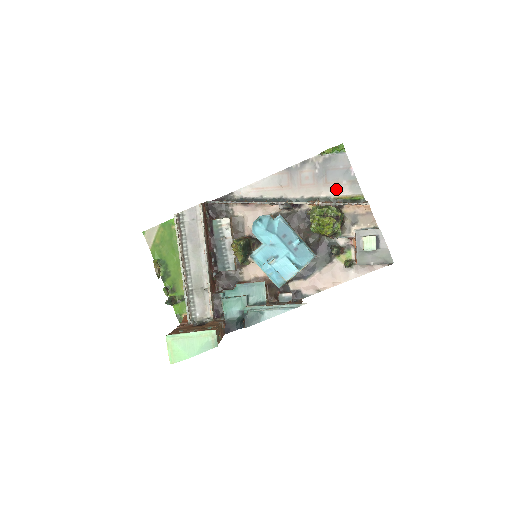
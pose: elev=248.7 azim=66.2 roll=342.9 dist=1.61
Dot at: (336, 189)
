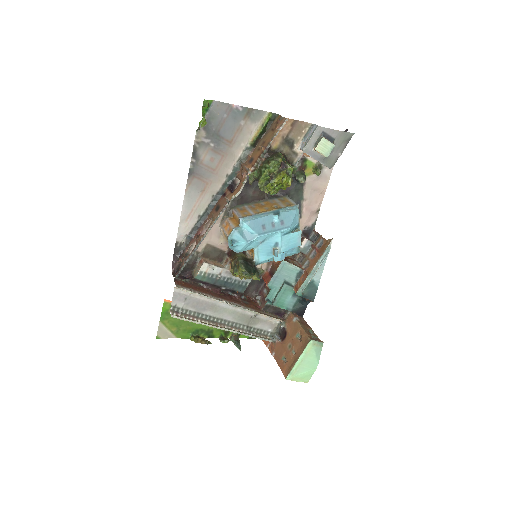
Dot at: (243, 136)
